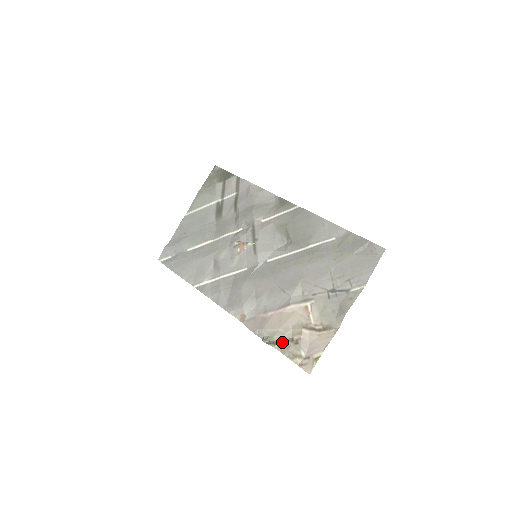
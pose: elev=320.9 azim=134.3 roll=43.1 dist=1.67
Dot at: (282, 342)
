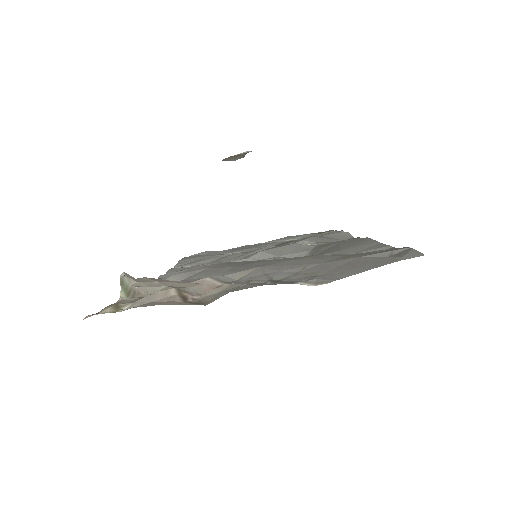
Dot at: (135, 294)
